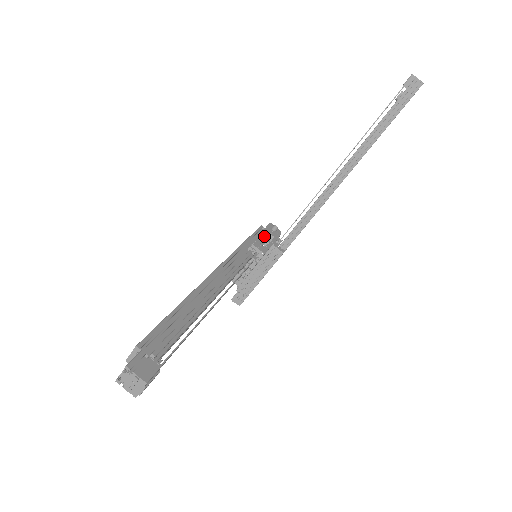
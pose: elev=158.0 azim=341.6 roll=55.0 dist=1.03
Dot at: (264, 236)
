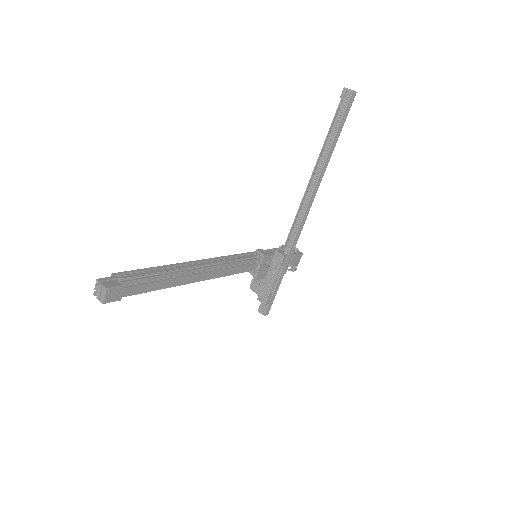
Dot at: occluded
